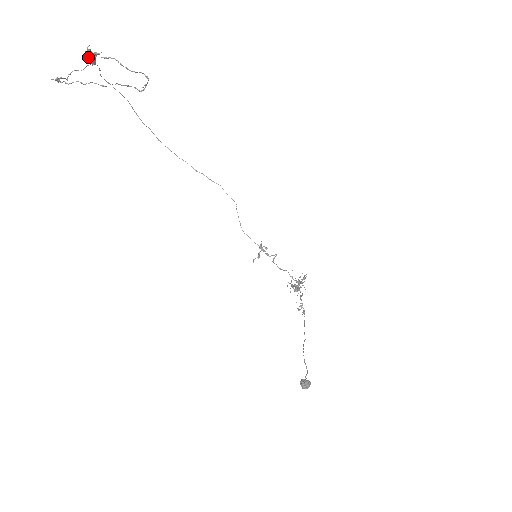
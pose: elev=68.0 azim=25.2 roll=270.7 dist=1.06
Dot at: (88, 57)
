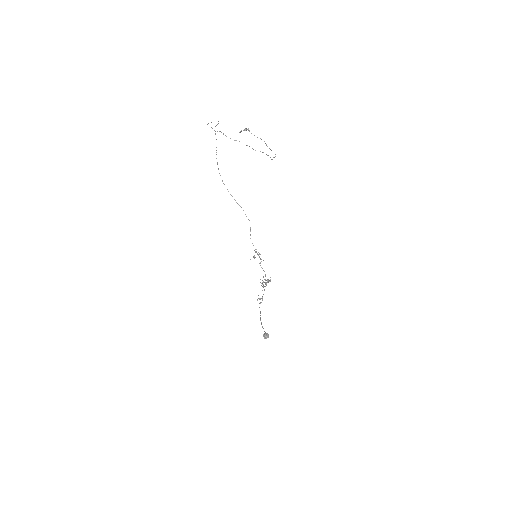
Dot at: occluded
